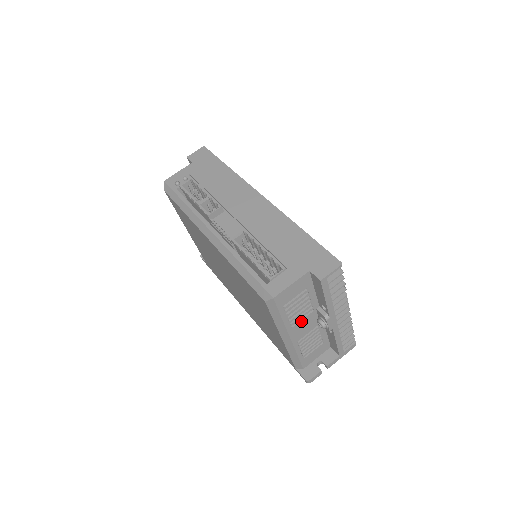
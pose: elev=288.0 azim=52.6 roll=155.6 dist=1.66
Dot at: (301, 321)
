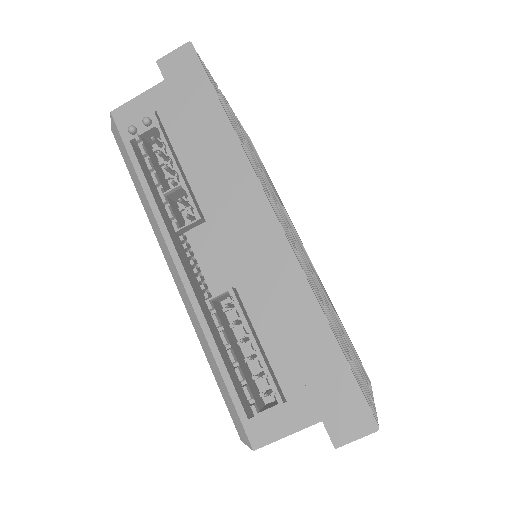
Dot at: occluded
